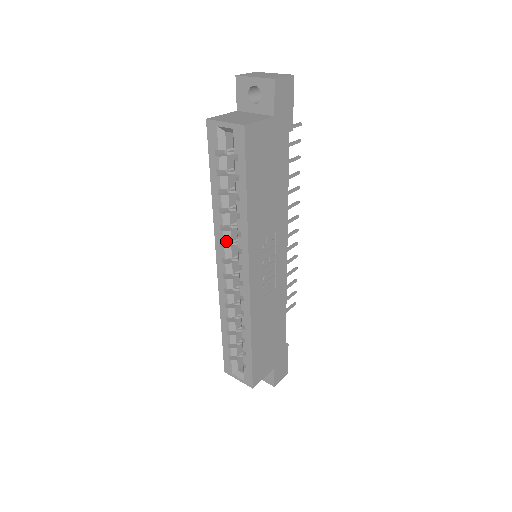
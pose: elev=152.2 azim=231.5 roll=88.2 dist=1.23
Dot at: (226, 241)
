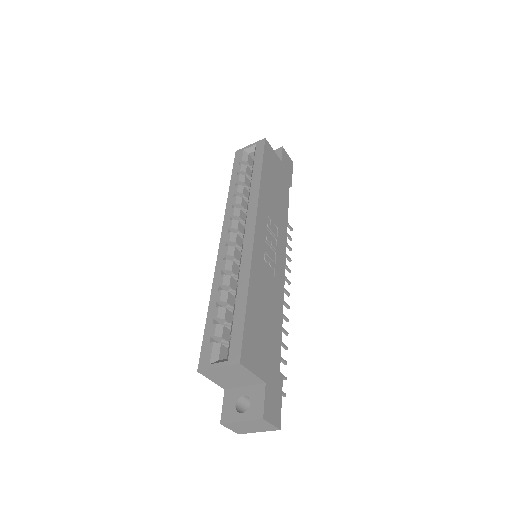
Dot at: (235, 215)
